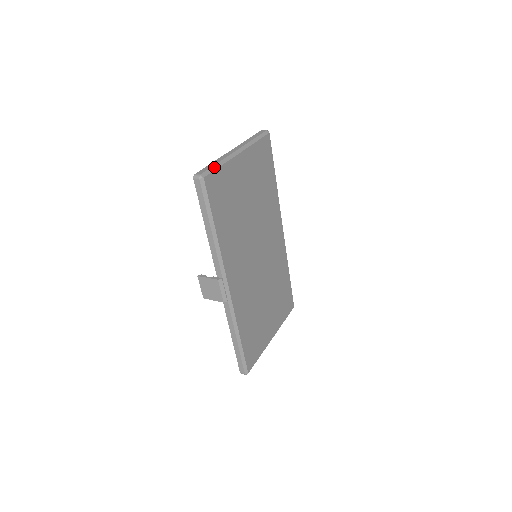
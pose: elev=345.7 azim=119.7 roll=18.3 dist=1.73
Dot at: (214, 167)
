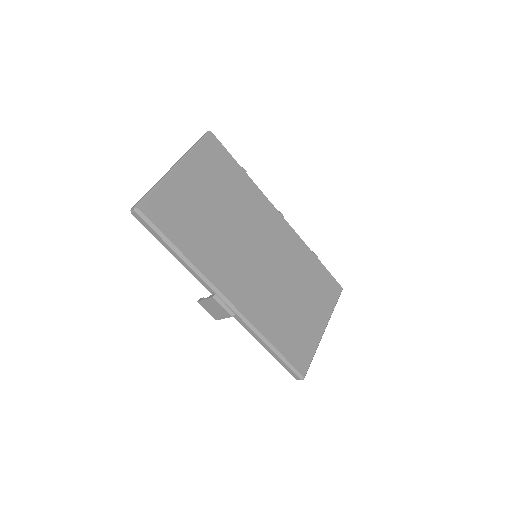
Dot at: (149, 193)
